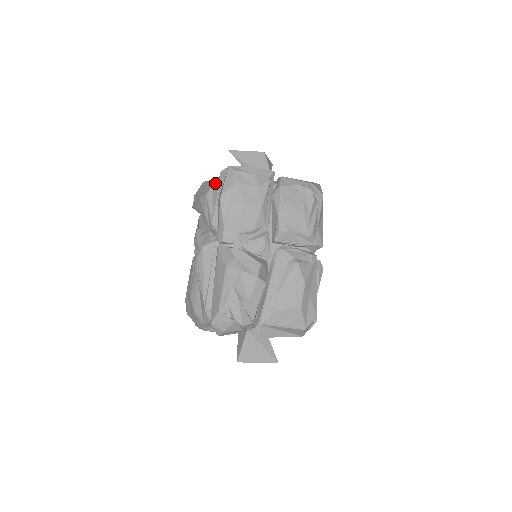
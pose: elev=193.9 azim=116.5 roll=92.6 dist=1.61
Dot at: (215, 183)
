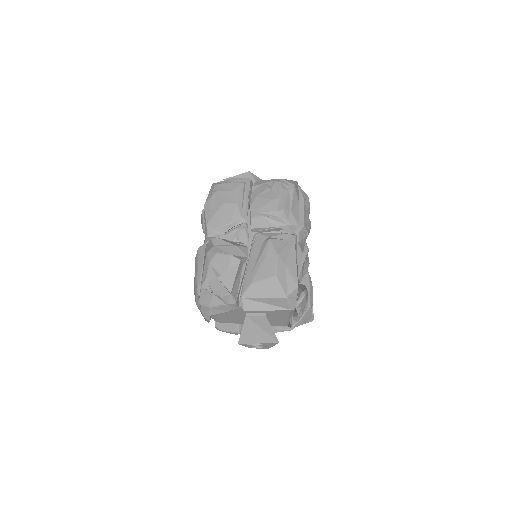
Dot at: occluded
